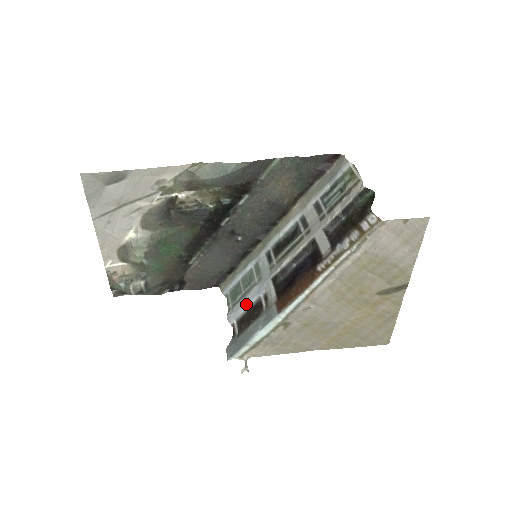
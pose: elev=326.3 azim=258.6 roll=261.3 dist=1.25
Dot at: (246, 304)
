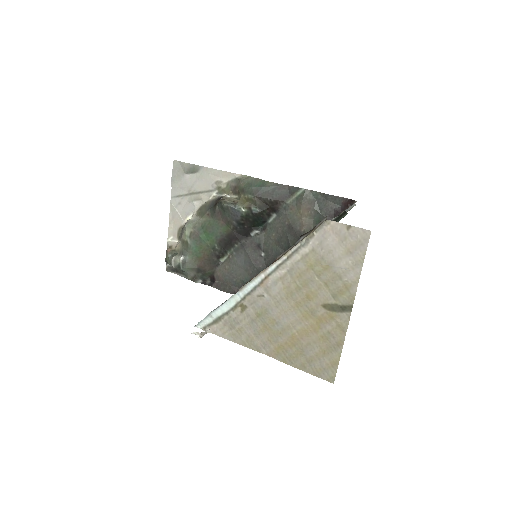
Dot at: occluded
